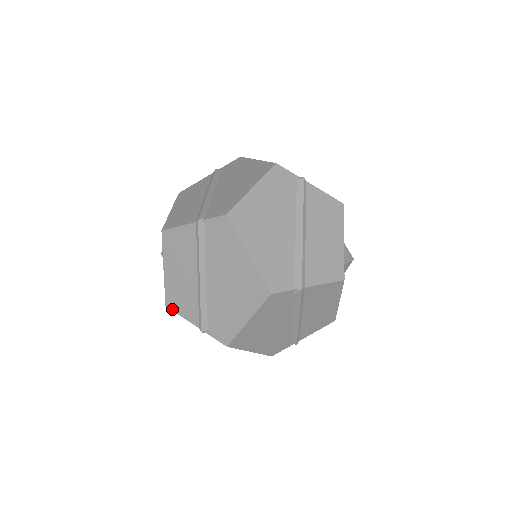
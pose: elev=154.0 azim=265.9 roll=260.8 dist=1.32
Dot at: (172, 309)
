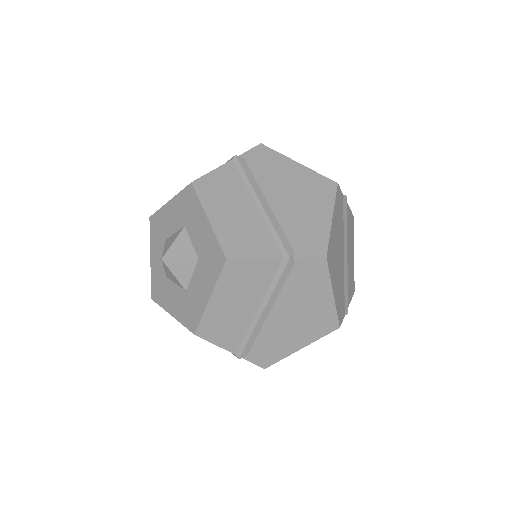
Dot at: (237, 257)
